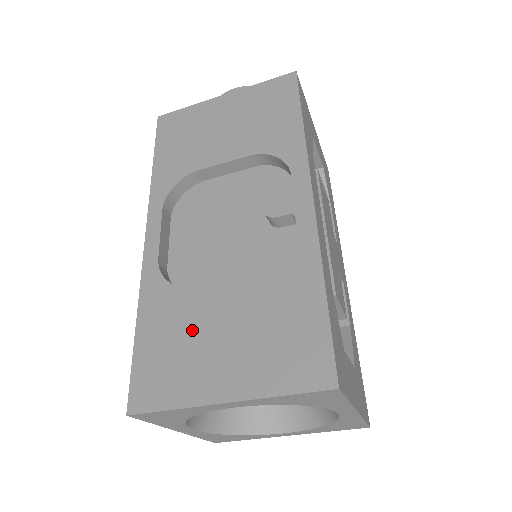
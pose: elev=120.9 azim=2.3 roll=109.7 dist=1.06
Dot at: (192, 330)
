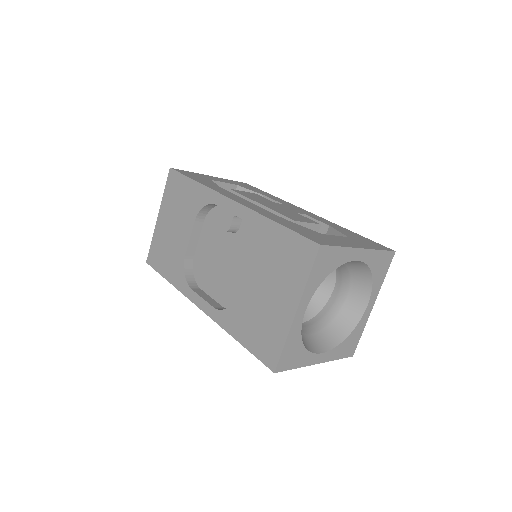
Dot at: (256, 309)
